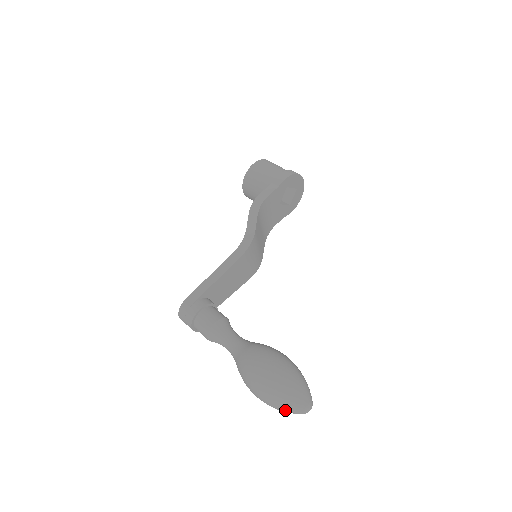
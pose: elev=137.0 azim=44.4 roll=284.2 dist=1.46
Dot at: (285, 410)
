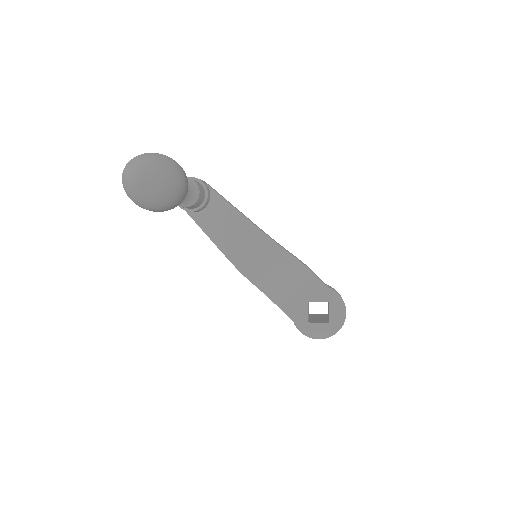
Dot at: (130, 162)
